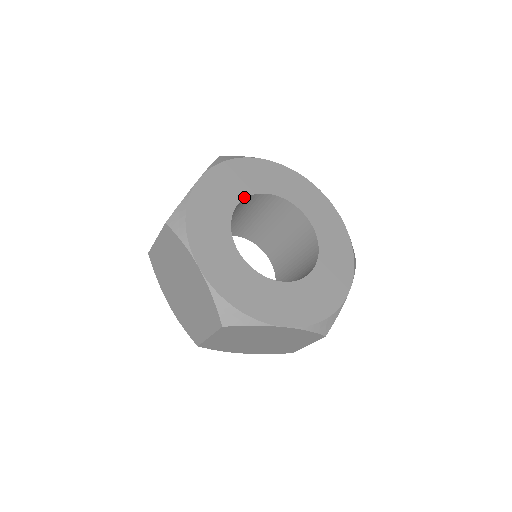
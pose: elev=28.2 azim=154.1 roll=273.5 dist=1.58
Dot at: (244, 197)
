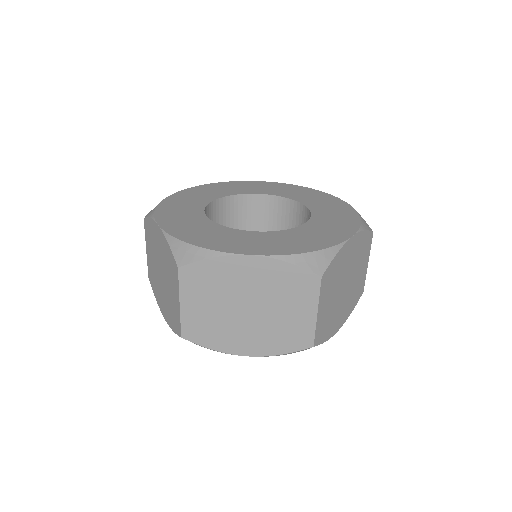
Dot at: (227, 196)
